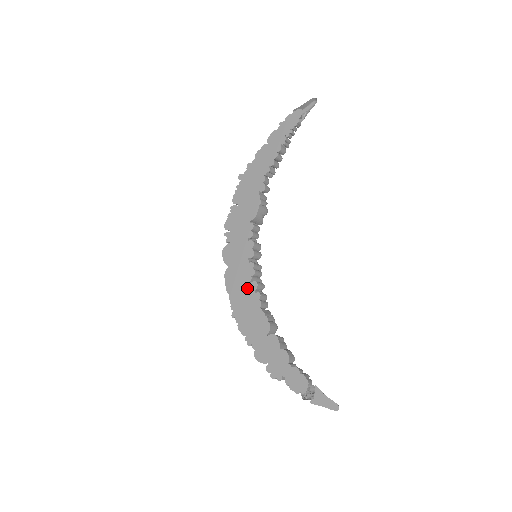
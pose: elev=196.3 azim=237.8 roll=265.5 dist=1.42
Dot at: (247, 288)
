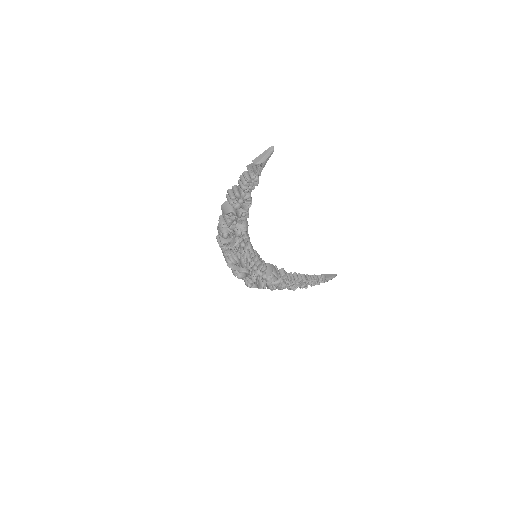
Dot at: occluded
